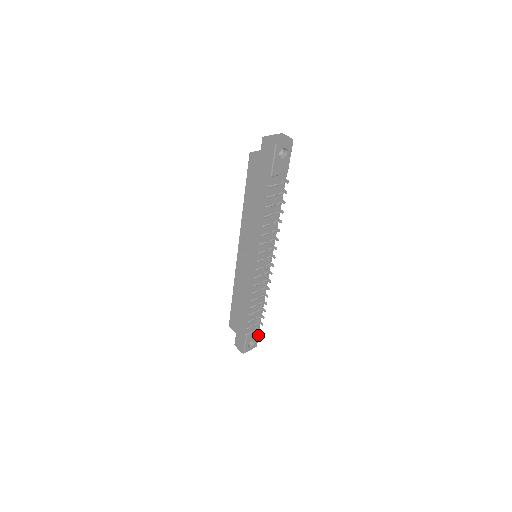
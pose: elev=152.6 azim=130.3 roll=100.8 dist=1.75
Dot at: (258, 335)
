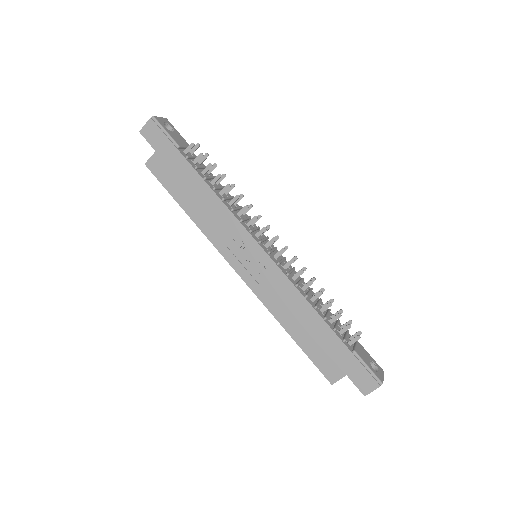
Dot at: (366, 352)
